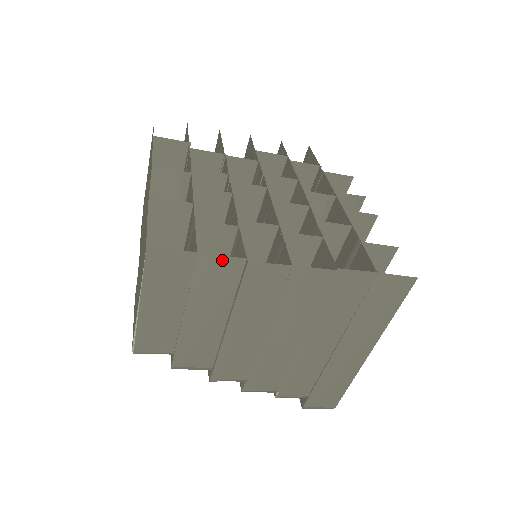
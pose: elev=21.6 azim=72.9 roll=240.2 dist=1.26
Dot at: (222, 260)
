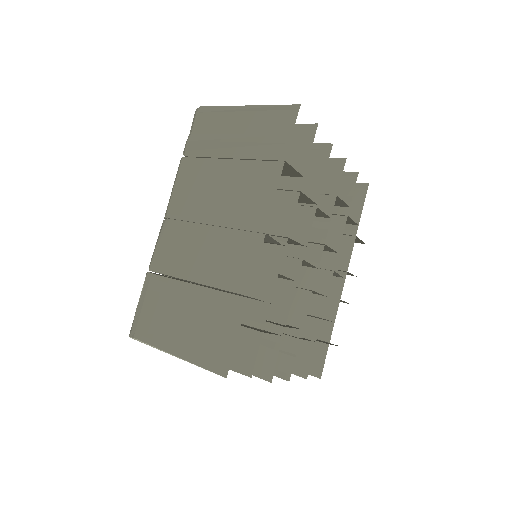
Dot at: occluded
